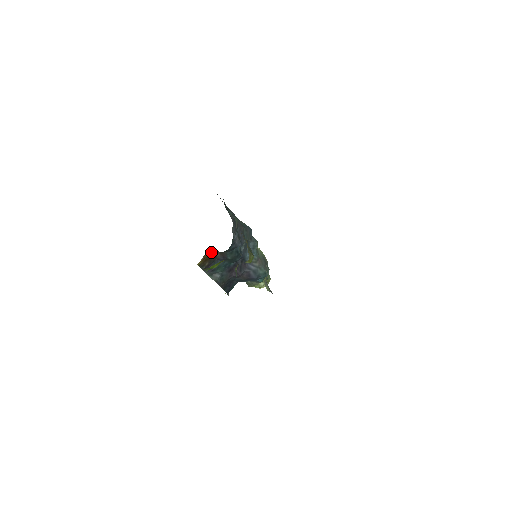
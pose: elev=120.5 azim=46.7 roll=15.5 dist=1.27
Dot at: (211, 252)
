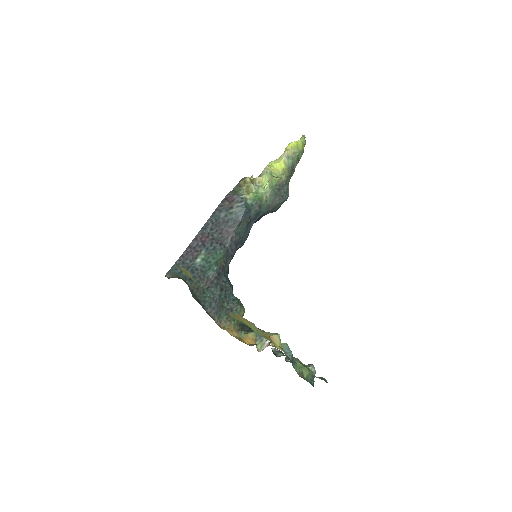
Dot at: occluded
